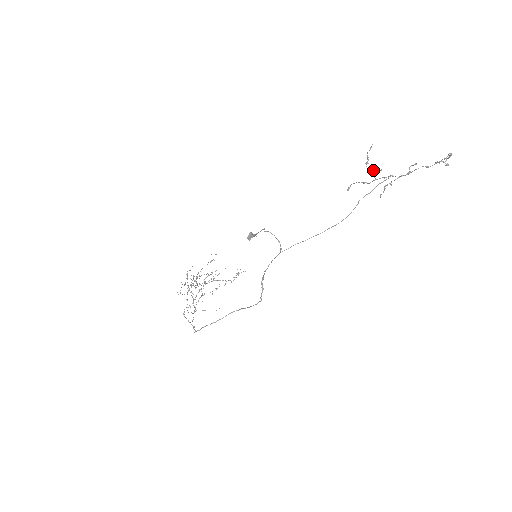
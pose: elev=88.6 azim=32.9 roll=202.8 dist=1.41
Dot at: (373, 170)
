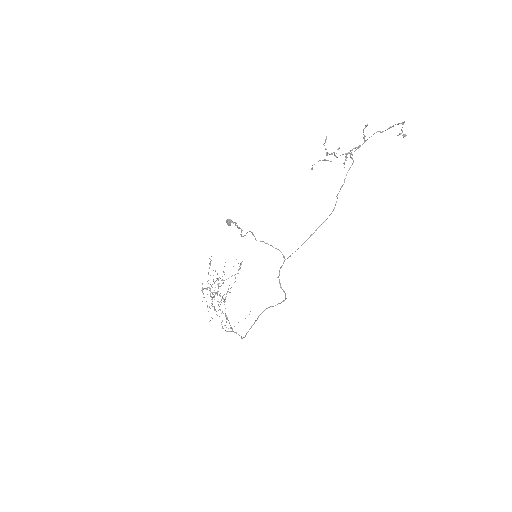
Dot at: occluded
